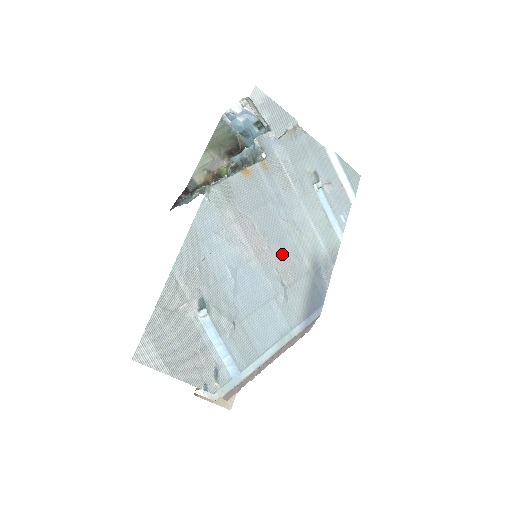
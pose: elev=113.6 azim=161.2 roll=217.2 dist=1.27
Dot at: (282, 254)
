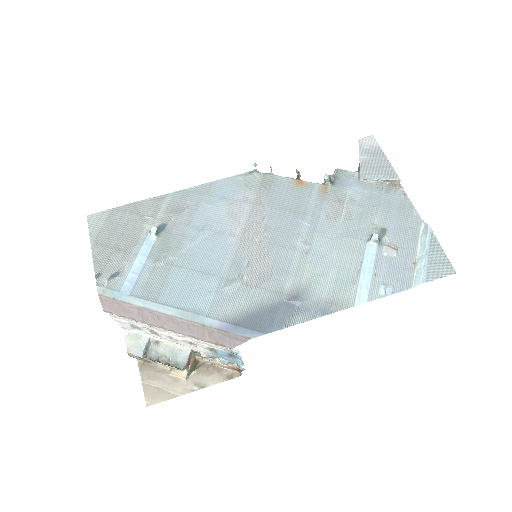
Dot at: (268, 257)
